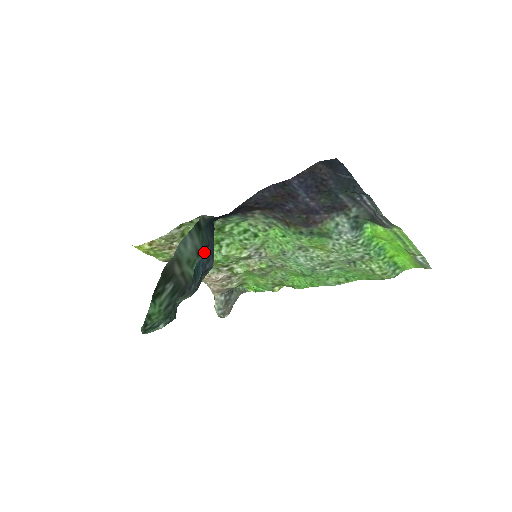
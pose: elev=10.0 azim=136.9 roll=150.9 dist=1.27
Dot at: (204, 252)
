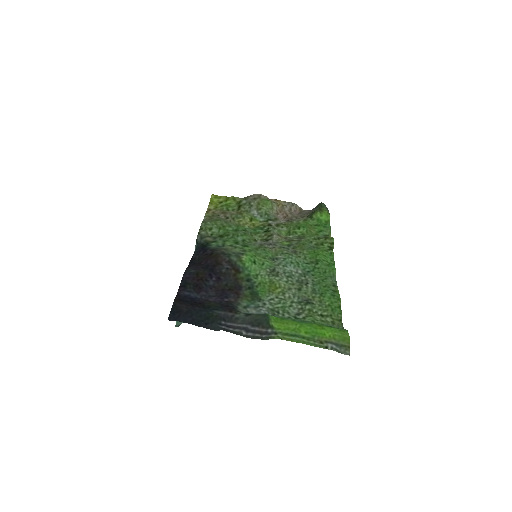
Dot at: occluded
